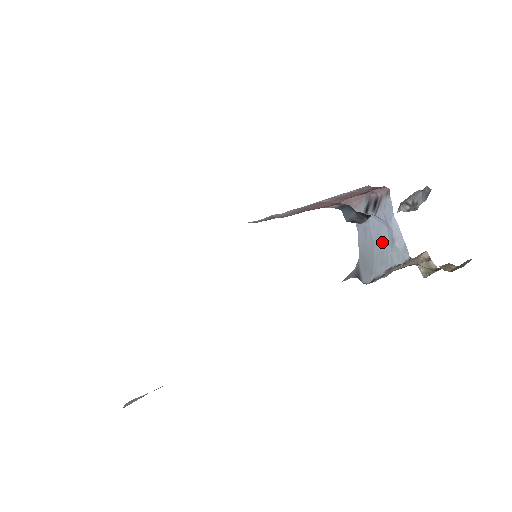
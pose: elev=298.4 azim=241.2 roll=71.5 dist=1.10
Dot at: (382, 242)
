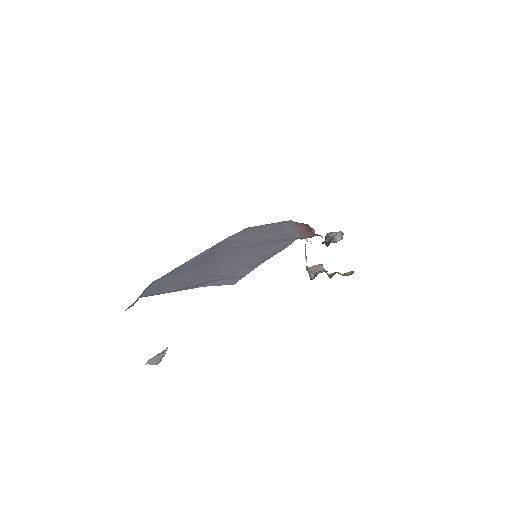
Dot at: occluded
